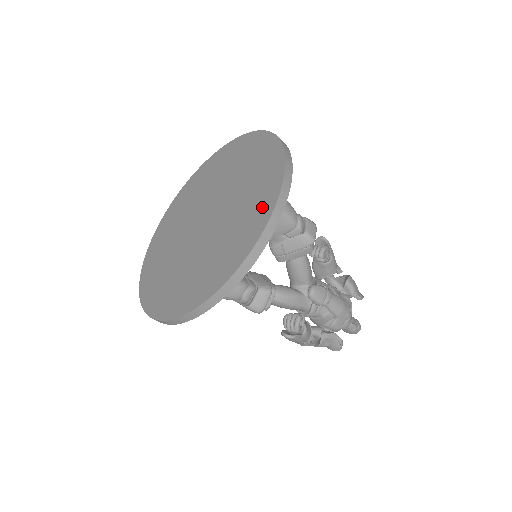
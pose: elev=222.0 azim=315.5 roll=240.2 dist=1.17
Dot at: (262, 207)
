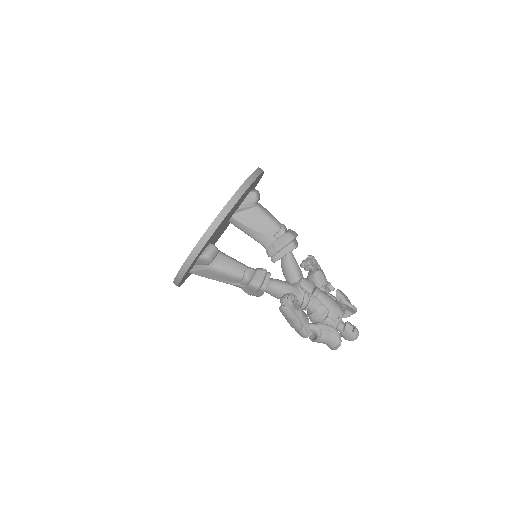
Dot at: occluded
